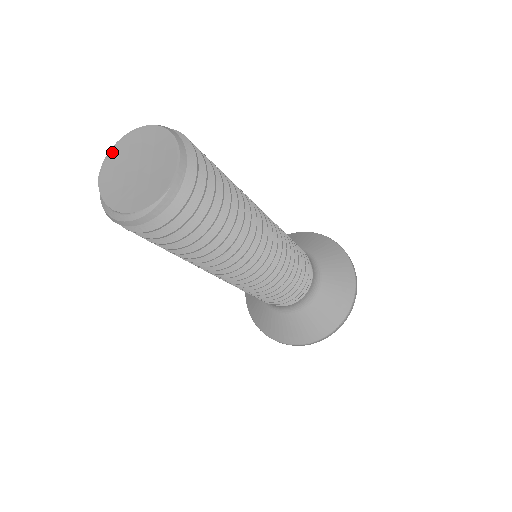
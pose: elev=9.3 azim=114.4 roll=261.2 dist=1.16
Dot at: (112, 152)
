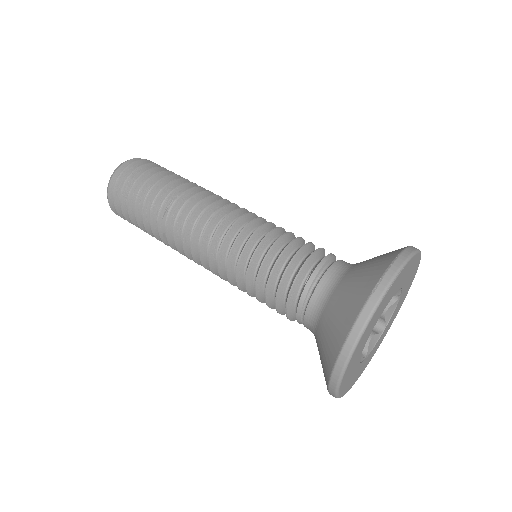
Dot at: occluded
